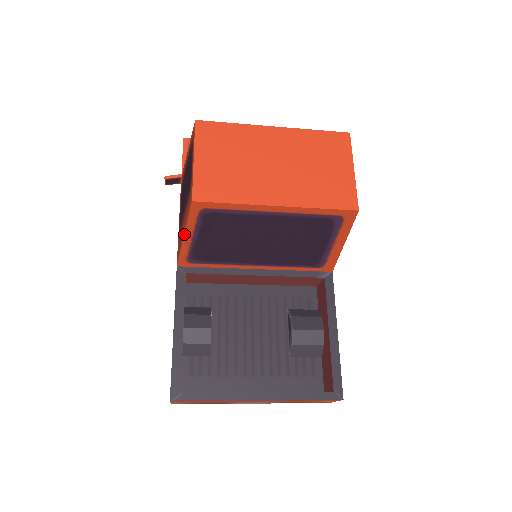
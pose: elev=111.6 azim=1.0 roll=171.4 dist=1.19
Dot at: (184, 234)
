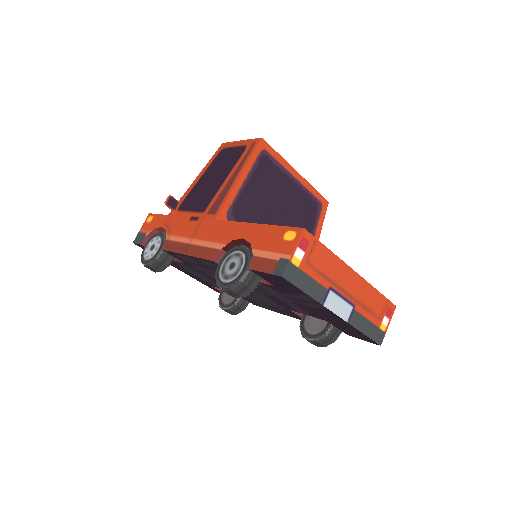
Dot at: (242, 172)
